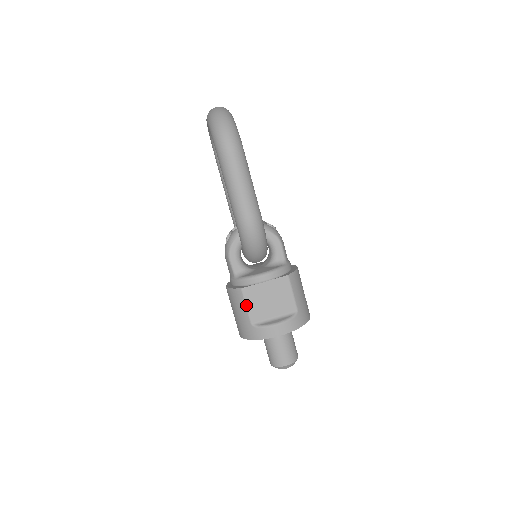
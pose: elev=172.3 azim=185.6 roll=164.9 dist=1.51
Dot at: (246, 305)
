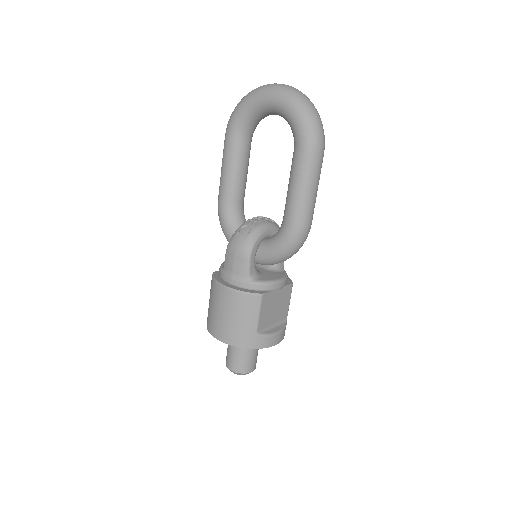
Dot at: (260, 312)
